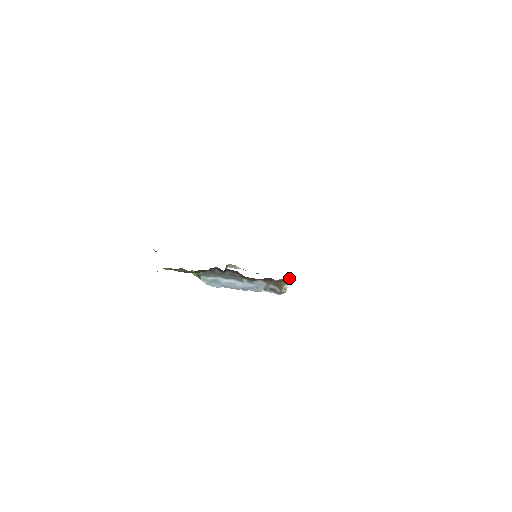
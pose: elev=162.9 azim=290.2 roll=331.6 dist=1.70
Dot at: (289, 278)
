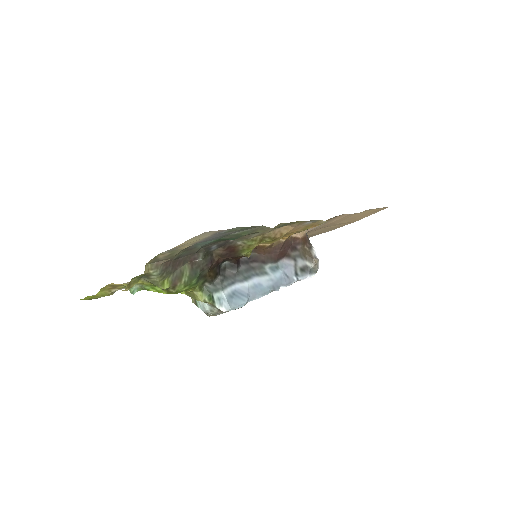
Dot at: occluded
